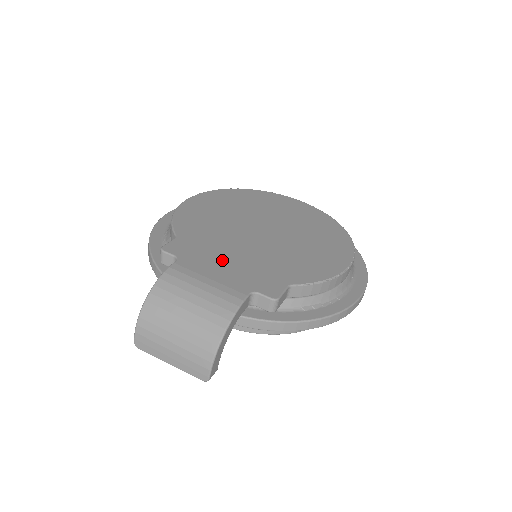
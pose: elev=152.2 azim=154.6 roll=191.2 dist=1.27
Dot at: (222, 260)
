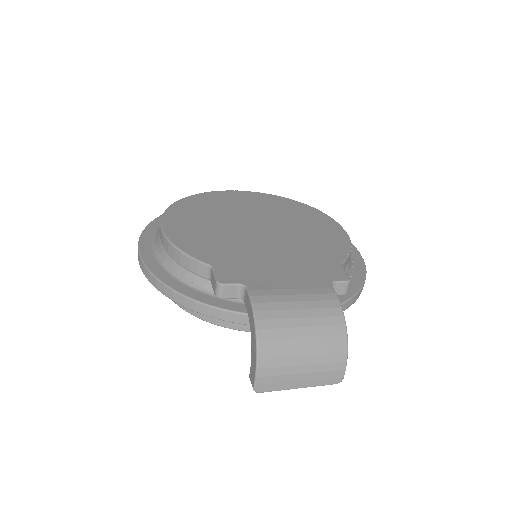
Dot at: (274, 268)
